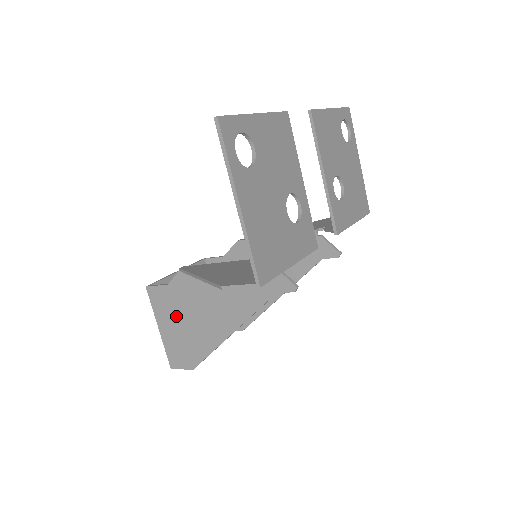
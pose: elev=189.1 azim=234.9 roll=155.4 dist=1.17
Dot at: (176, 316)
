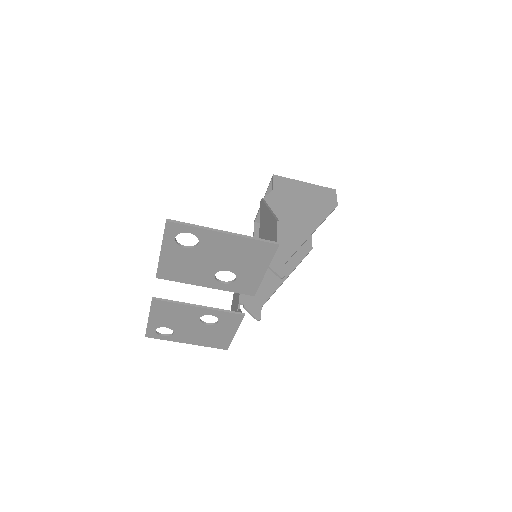
Dot at: occluded
